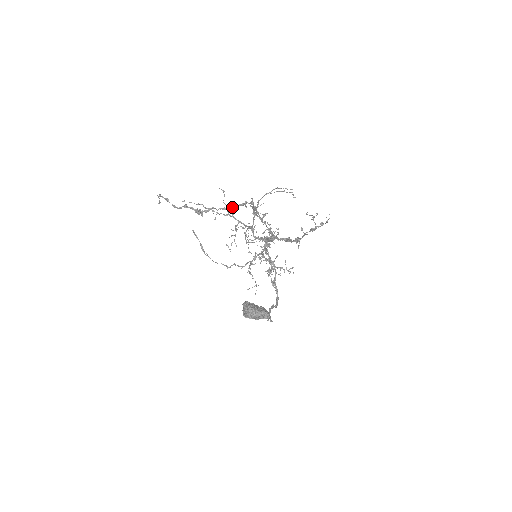
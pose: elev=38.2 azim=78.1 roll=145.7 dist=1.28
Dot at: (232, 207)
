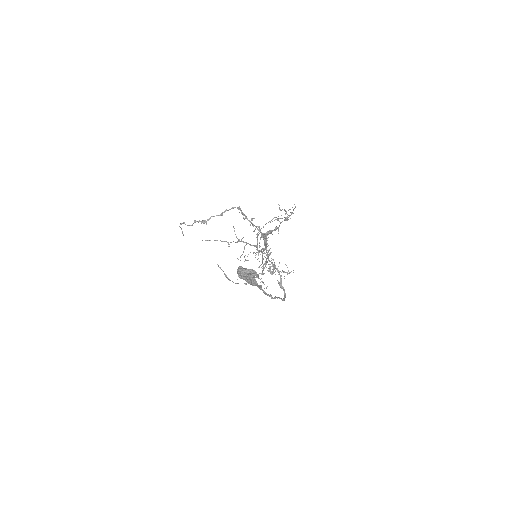
Dot at: (224, 212)
